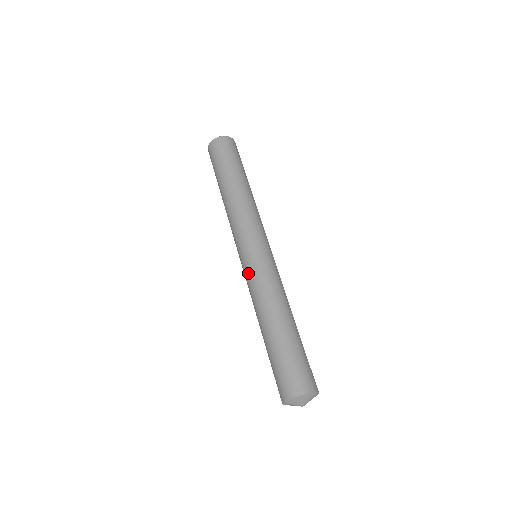
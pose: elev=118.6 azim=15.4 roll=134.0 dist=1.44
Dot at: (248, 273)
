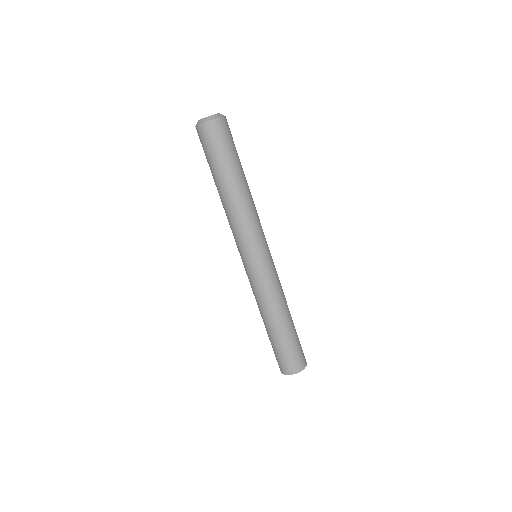
Dot at: (259, 279)
